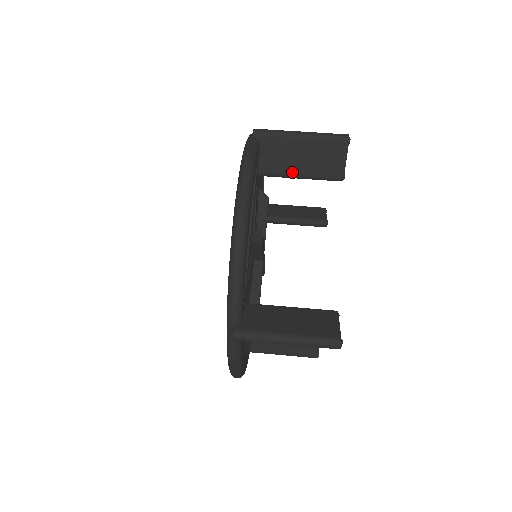
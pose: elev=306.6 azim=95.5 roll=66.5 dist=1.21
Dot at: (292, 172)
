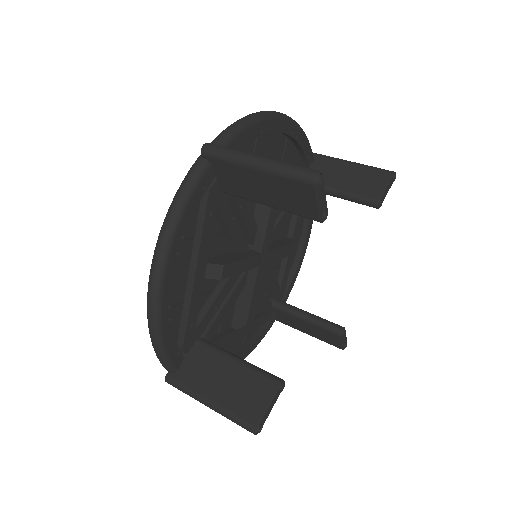
Dot at: (258, 200)
